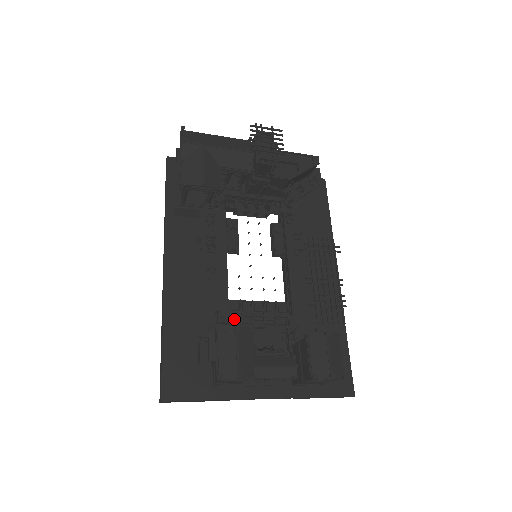
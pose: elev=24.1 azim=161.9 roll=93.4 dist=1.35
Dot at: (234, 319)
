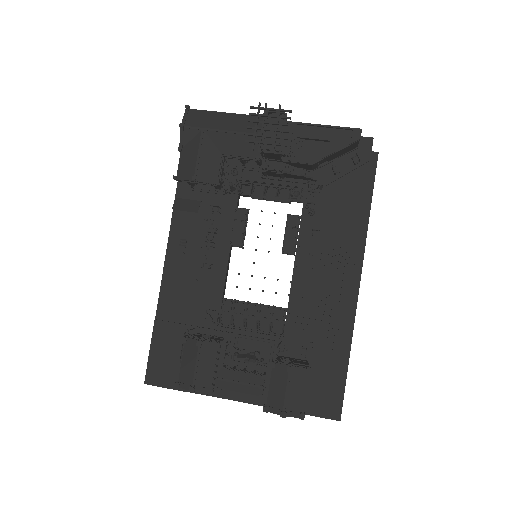
Dot at: (226, 318)
